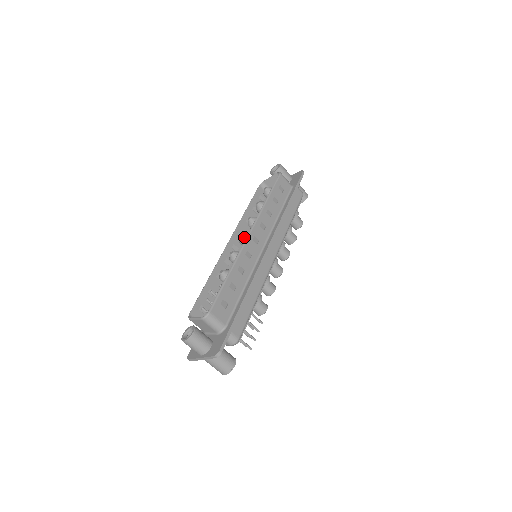
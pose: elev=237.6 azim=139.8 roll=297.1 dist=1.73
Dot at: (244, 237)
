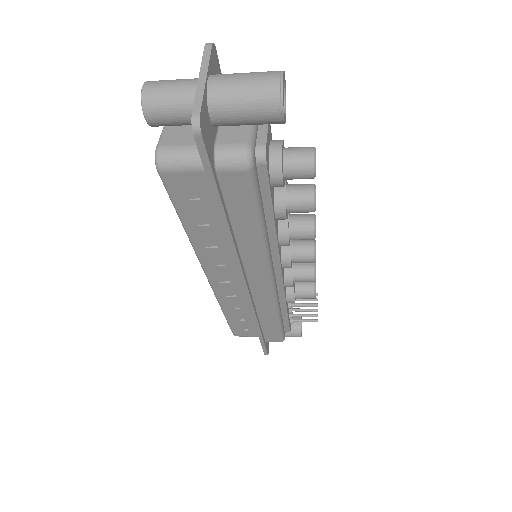
Dot at: occluded
